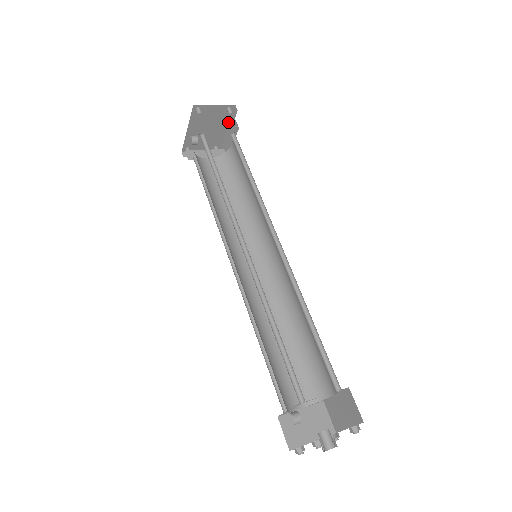
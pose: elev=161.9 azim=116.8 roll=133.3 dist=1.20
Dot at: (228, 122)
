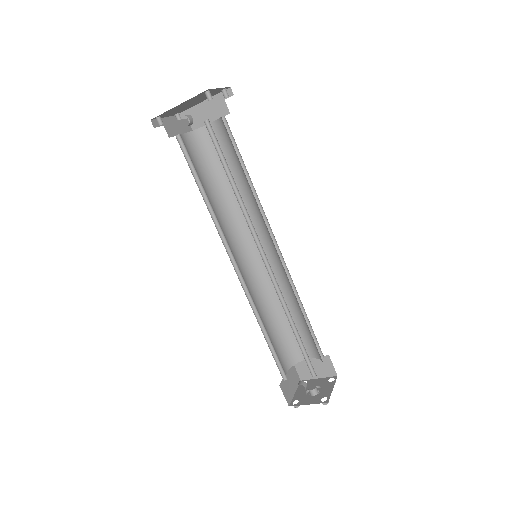
Dot at: occluded
